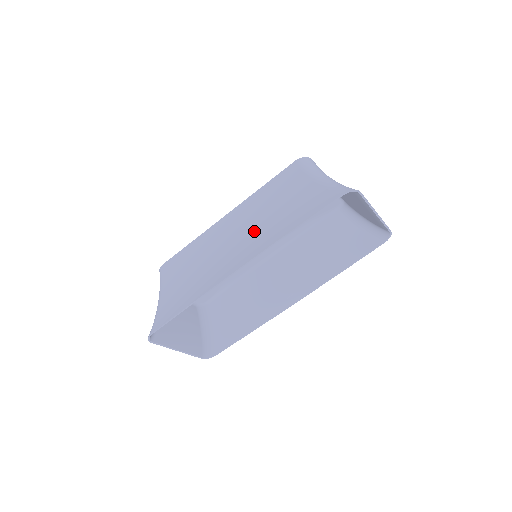
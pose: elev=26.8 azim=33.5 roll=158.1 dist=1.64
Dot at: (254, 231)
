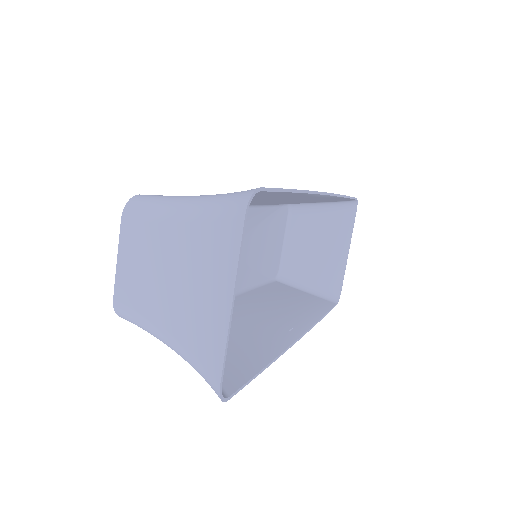
Dot at: occluded
